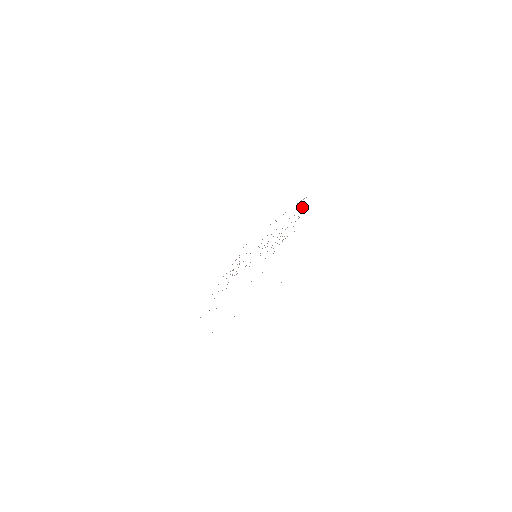
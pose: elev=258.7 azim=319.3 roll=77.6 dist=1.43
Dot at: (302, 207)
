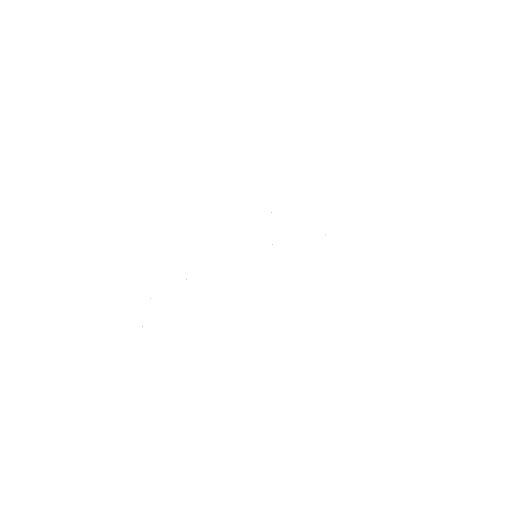
Dot at: occluded
